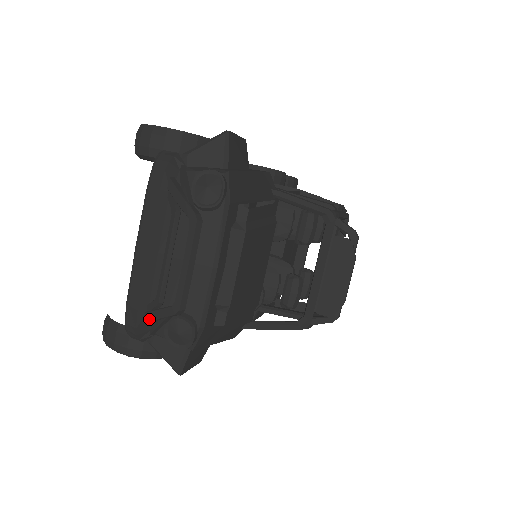
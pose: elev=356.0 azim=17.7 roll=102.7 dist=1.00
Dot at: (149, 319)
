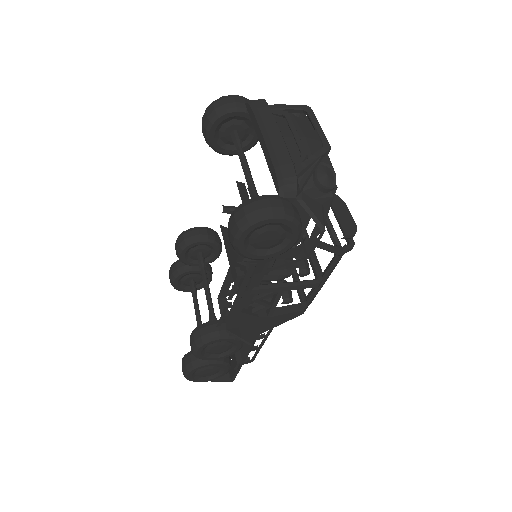
Dot at: (304, 167)
